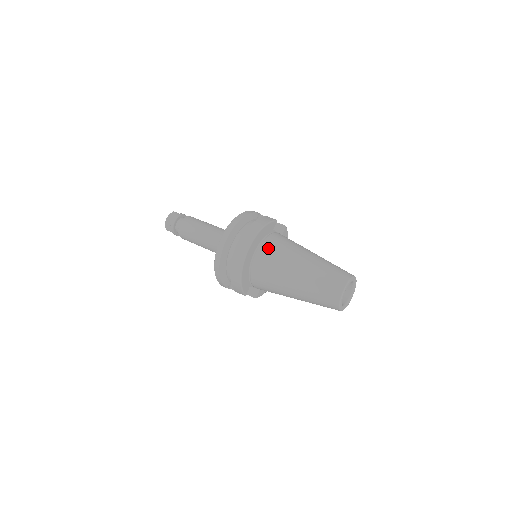
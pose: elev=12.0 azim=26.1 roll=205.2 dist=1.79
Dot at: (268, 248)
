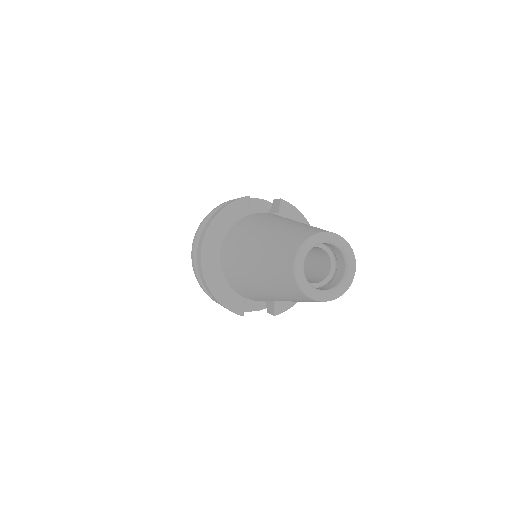
Dot at: (229, 239)
